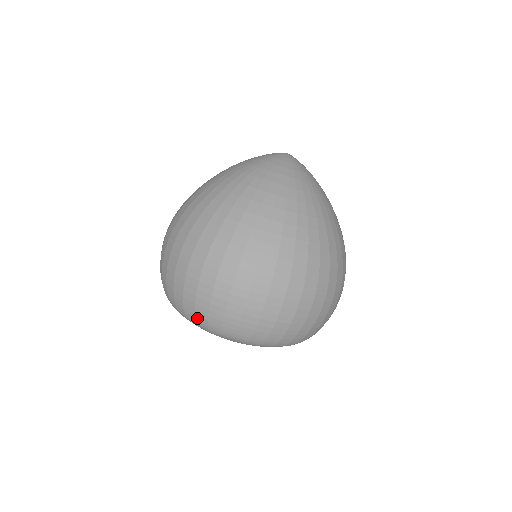
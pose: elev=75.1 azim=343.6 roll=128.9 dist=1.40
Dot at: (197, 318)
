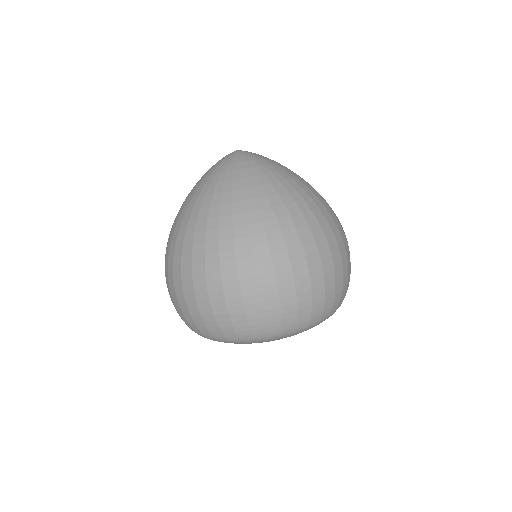
Dot at: (313, 319)
